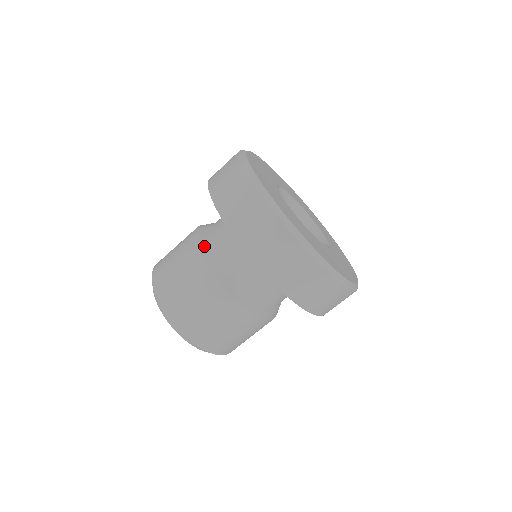
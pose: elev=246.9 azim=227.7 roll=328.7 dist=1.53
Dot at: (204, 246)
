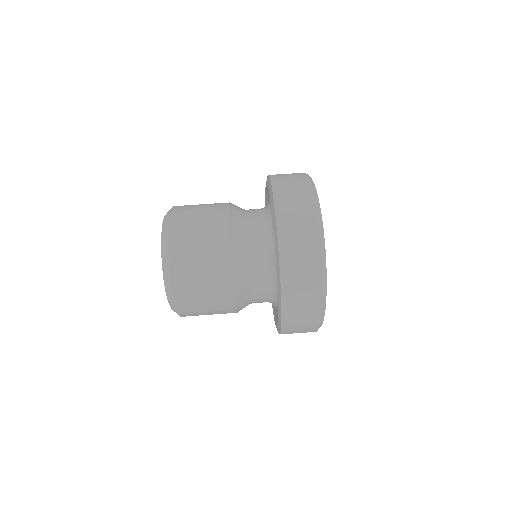
Dot at: (234, 205)
